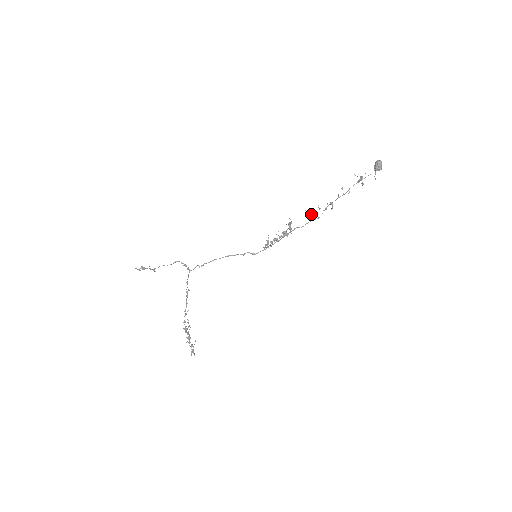
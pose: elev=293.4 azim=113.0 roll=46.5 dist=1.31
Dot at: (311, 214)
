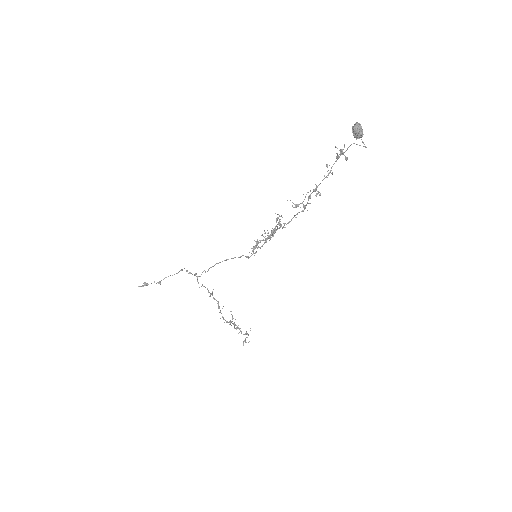
Dot at: (296, 205)
